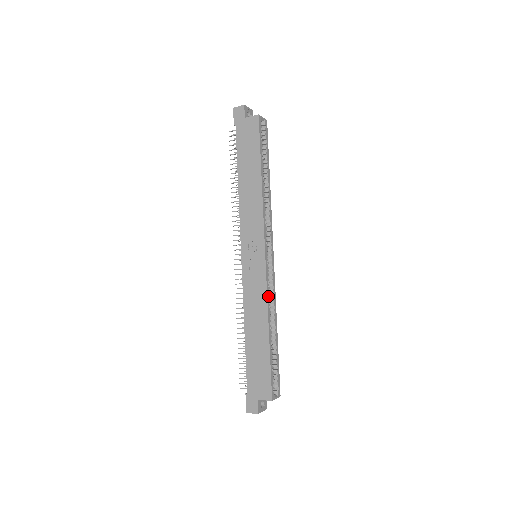
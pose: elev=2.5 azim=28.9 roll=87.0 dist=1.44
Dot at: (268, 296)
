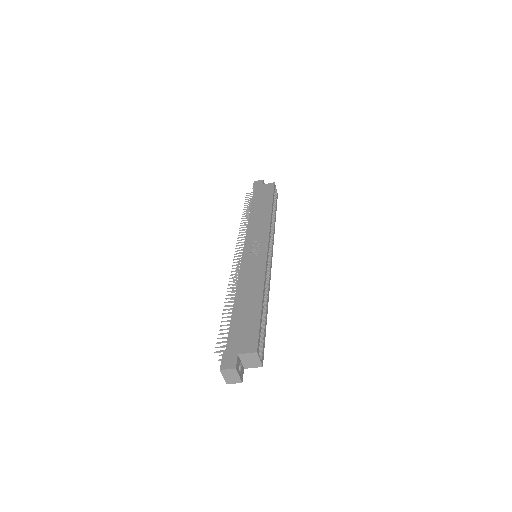
Dot at: (266, 274)
